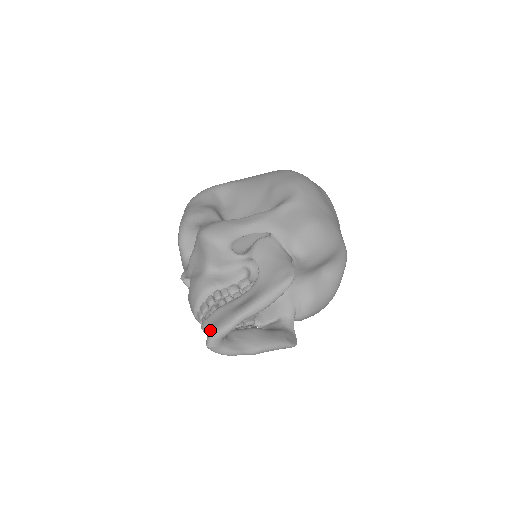
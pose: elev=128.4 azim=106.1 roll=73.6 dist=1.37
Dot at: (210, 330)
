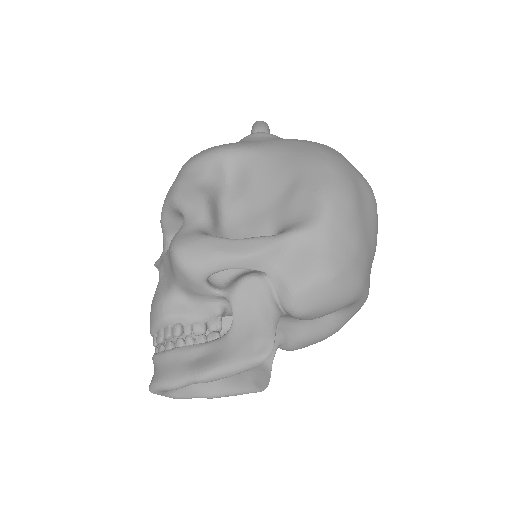
Dot at: (155, 376)
